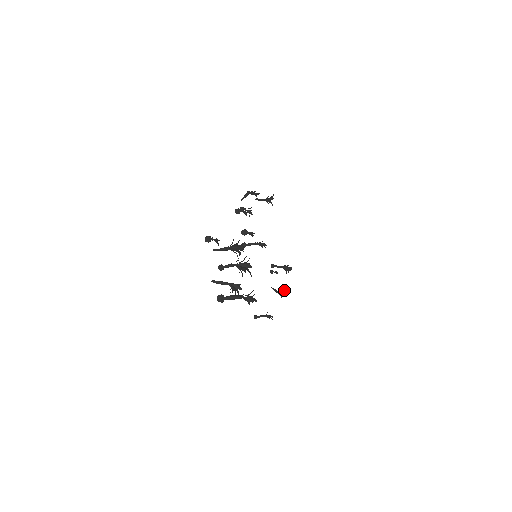
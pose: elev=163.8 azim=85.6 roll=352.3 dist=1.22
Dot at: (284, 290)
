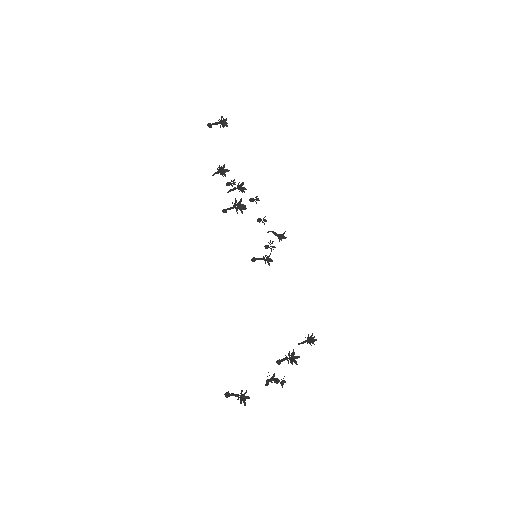
Dot at: (276, 380)
